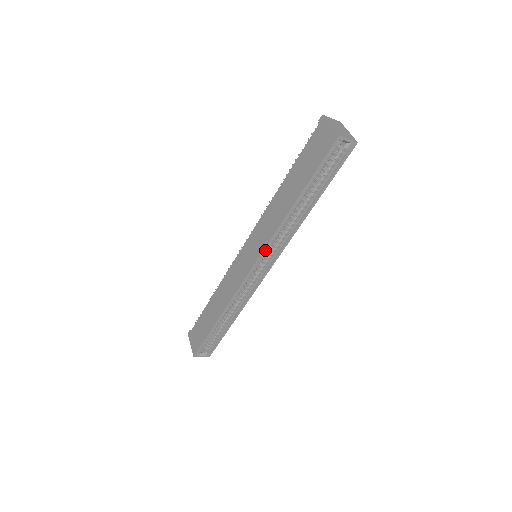
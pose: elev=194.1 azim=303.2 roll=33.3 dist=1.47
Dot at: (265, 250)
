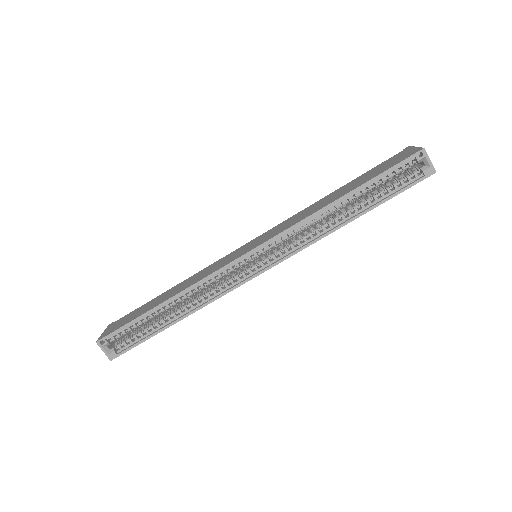
Dot at: (276, 238)
